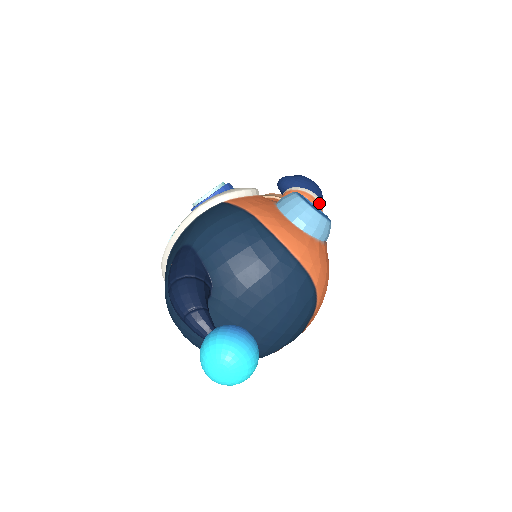
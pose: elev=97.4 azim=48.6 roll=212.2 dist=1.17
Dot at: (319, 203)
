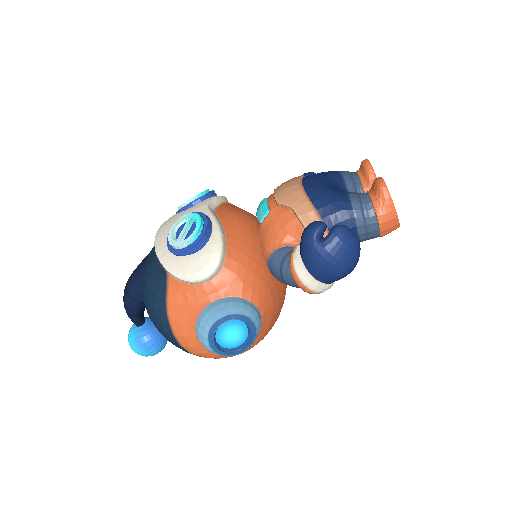
Dot at: (314, 291)
